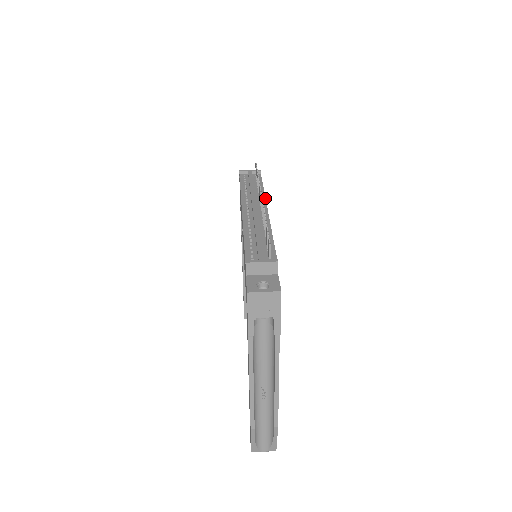
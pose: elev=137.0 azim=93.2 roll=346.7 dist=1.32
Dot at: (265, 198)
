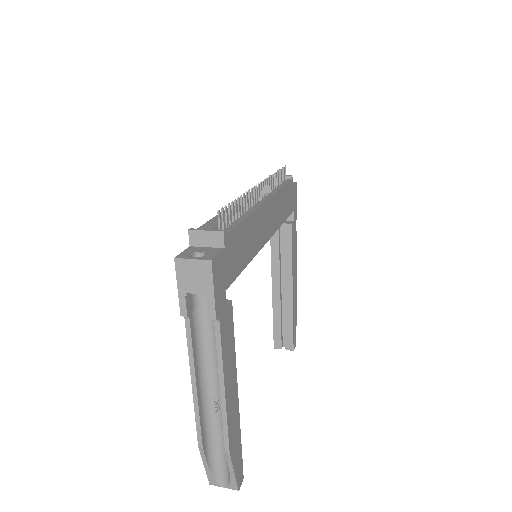
Dot at: (274, 193)
